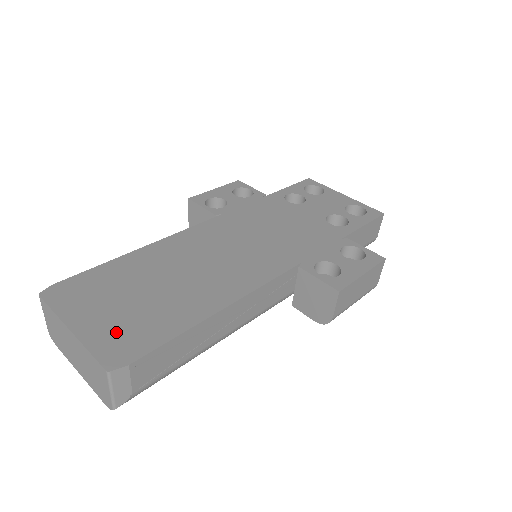
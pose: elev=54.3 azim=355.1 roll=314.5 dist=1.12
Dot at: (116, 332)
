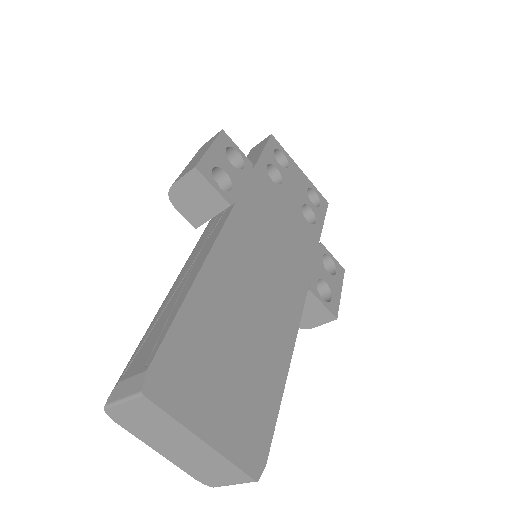
Dot at: (239, 427)
